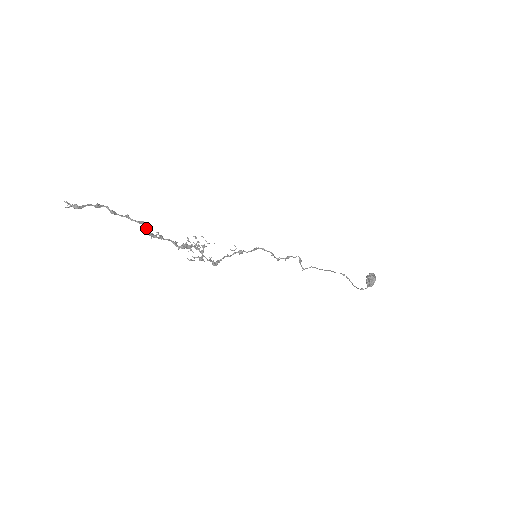
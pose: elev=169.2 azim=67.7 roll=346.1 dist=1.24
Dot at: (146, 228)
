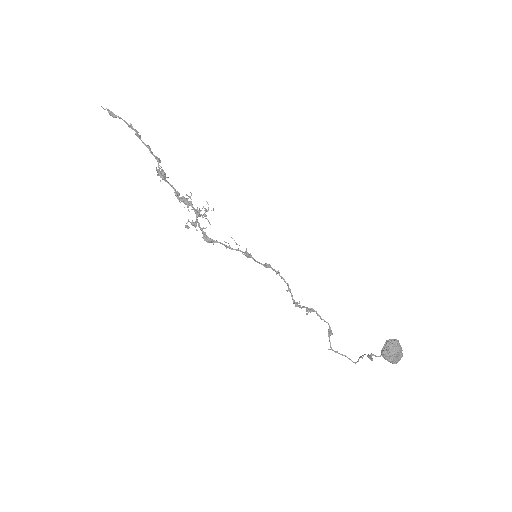
Dot at: occluded
